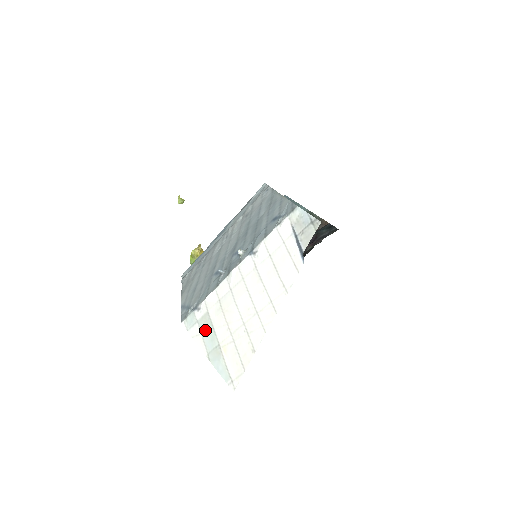
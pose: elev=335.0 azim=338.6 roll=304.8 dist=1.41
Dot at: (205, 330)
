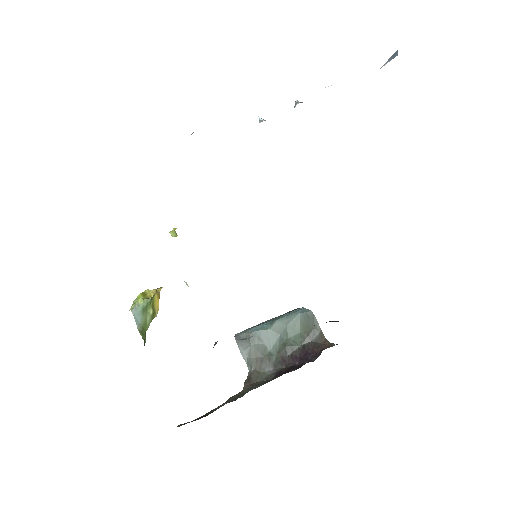
Dot at: occluded
